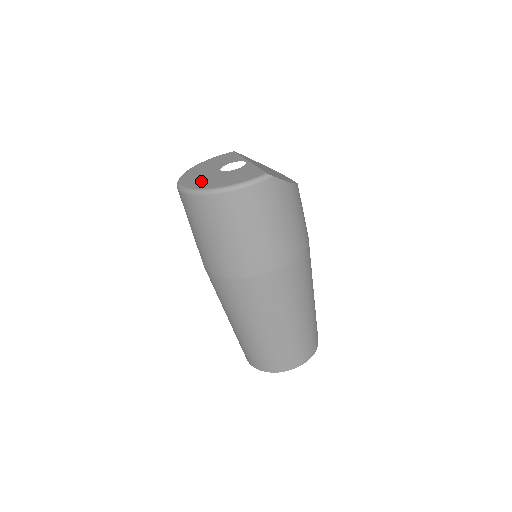
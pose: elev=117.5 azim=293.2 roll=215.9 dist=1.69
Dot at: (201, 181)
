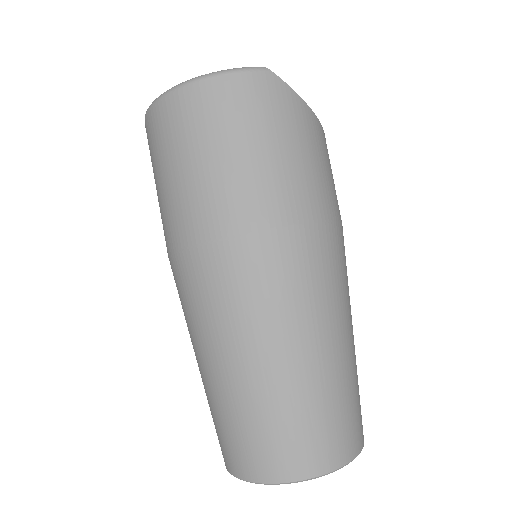
Dot at: occluded
